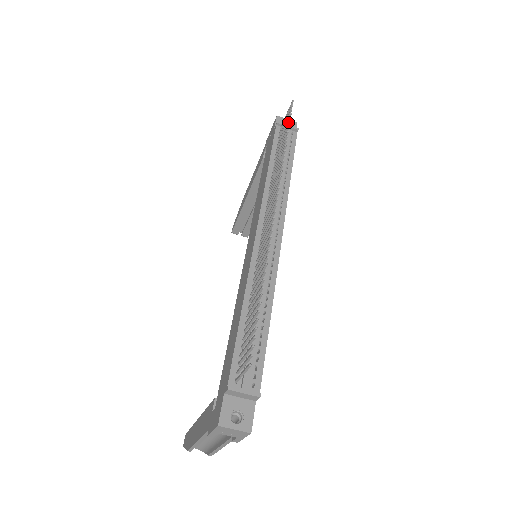
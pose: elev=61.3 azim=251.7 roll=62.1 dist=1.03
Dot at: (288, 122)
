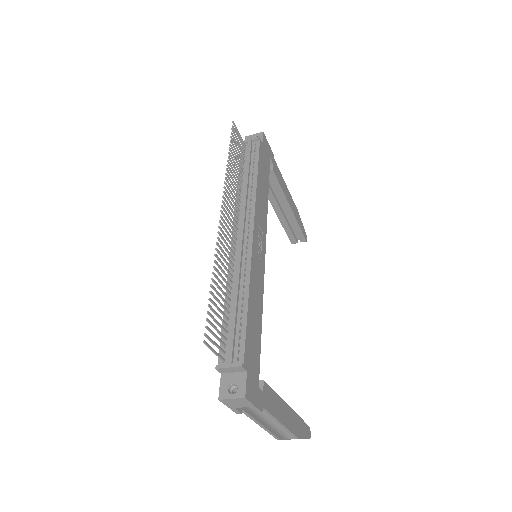
Dot at: (230, 141)
